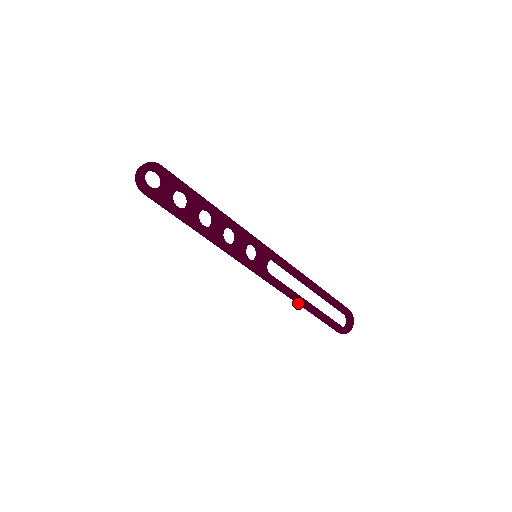
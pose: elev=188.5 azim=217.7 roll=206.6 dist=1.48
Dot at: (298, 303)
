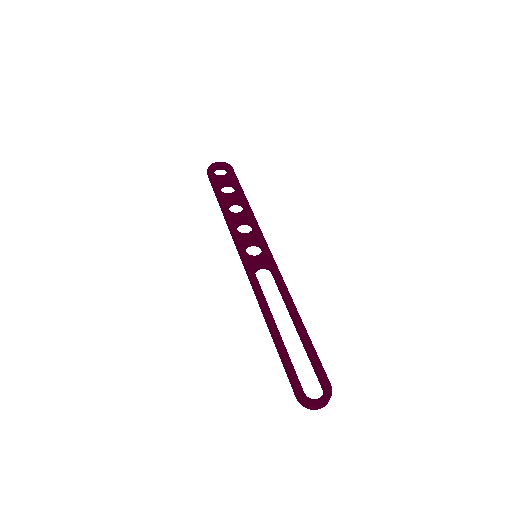
Dot at: (266, 322)
